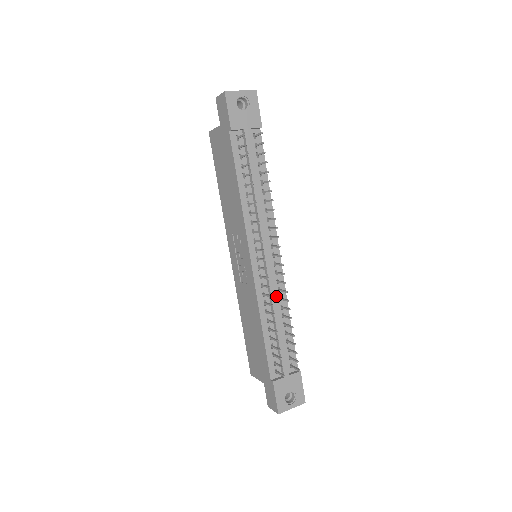
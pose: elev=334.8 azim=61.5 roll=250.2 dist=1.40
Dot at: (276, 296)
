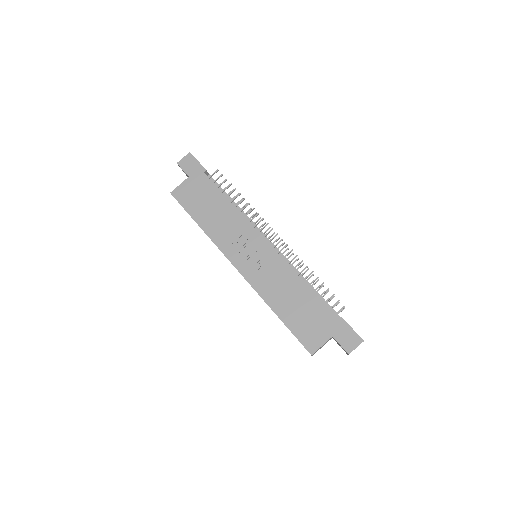
Dot at: (293, 266)
